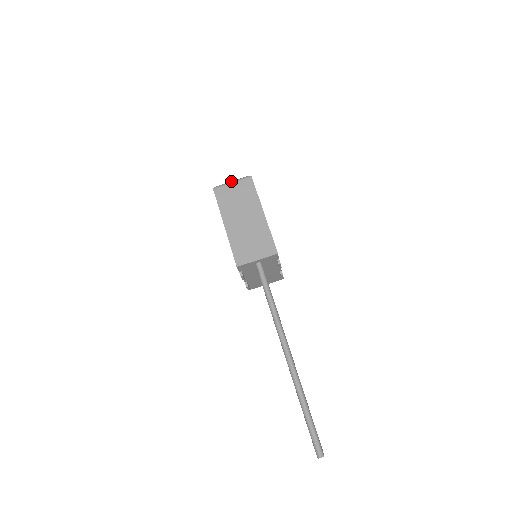
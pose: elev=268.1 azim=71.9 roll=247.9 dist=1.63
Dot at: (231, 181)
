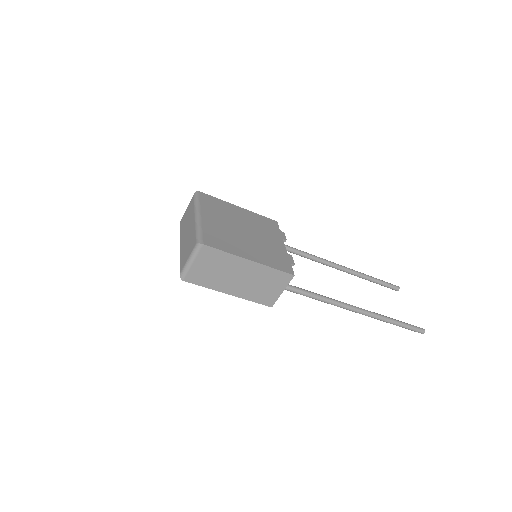
Dot at: (188, 262)
